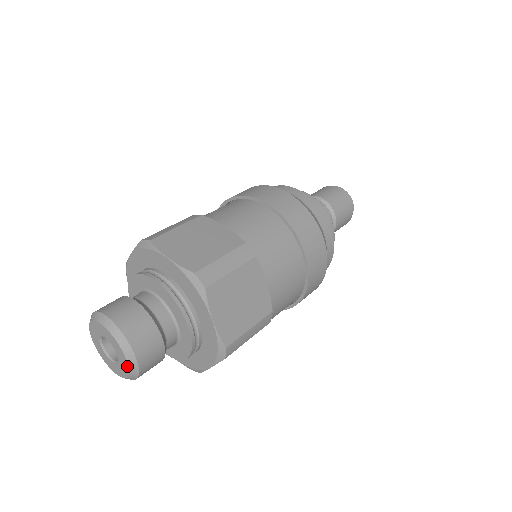
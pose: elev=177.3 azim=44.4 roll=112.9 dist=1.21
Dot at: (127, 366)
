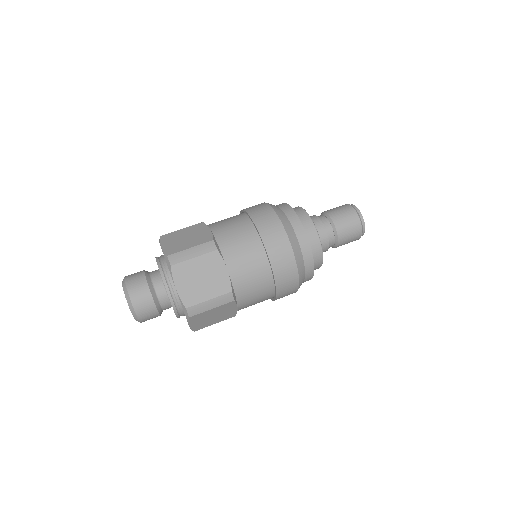
Dot at: (130, 310)
